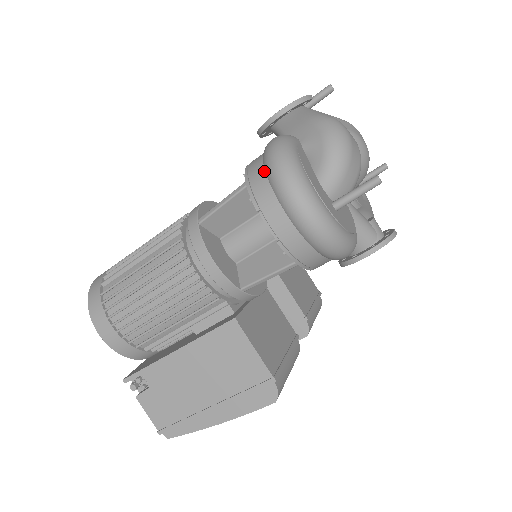
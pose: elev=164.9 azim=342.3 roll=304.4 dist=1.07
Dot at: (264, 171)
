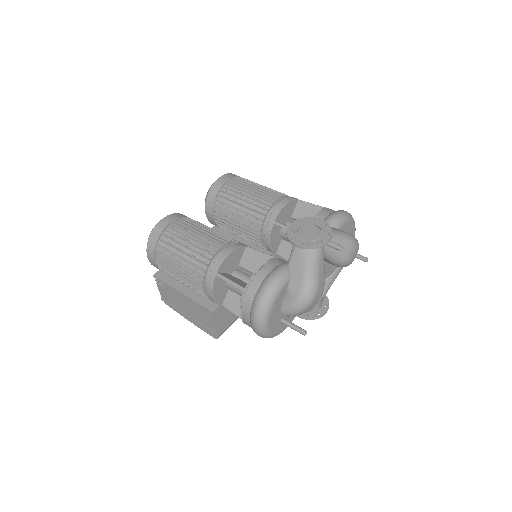
Dot at: (254, 297)
